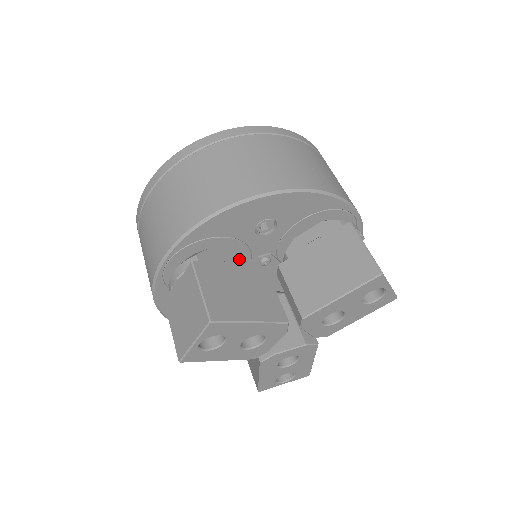
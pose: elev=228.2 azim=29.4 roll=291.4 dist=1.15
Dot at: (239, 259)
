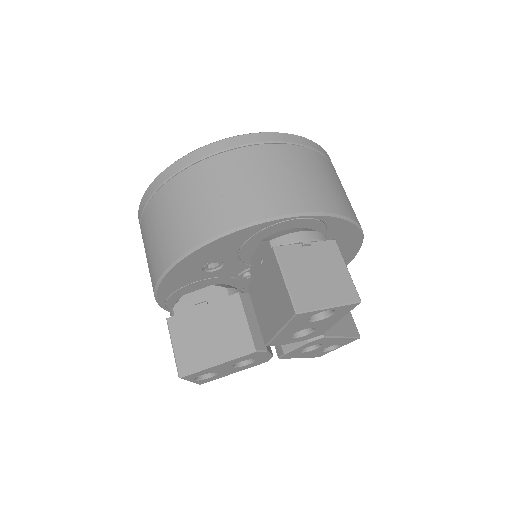
Dot at: (213, 292)
